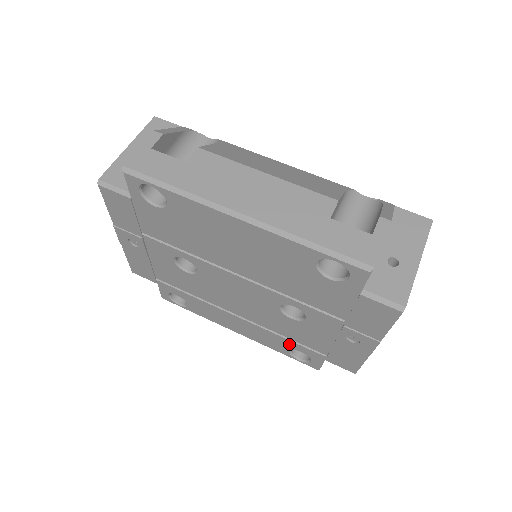
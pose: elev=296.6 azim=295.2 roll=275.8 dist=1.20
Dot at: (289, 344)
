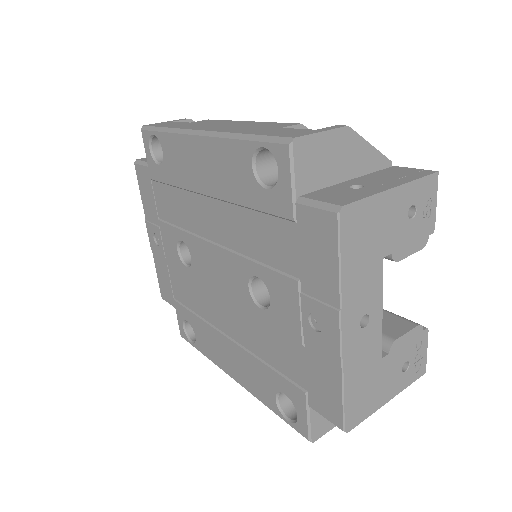
Dot at: (272, 379)
